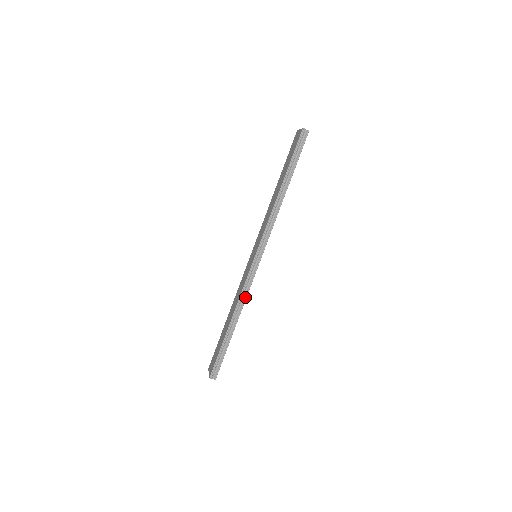
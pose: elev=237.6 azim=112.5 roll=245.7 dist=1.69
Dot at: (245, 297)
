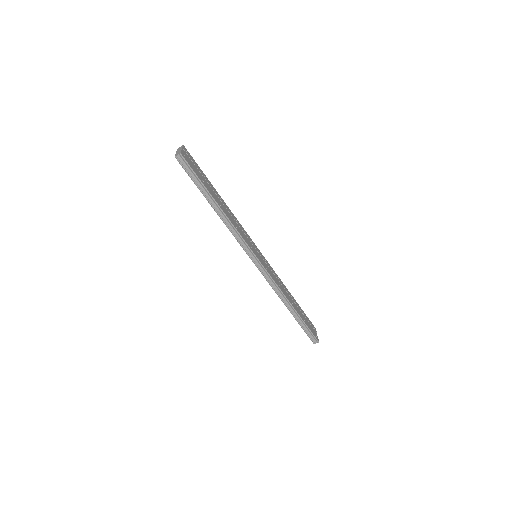
Dot at: (278, 289)
